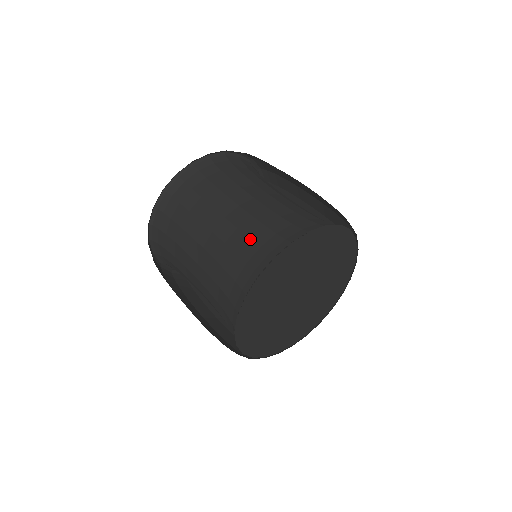
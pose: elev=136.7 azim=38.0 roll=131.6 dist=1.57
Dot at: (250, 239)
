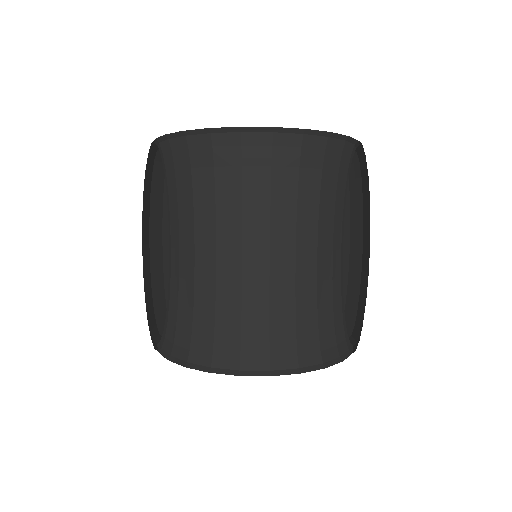
Dot at: (169, 301)
